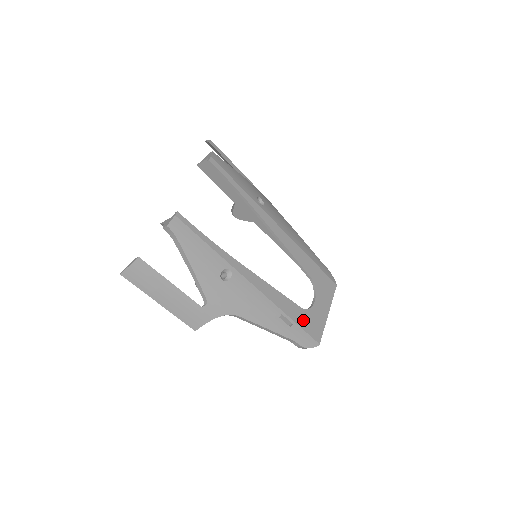
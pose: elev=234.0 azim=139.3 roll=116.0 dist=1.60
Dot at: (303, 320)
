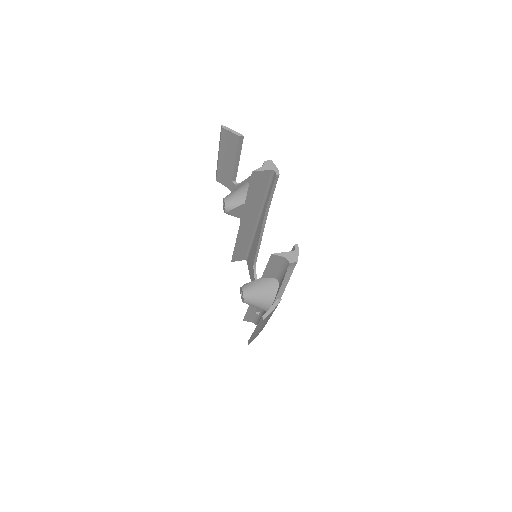
Dot at: occluded
